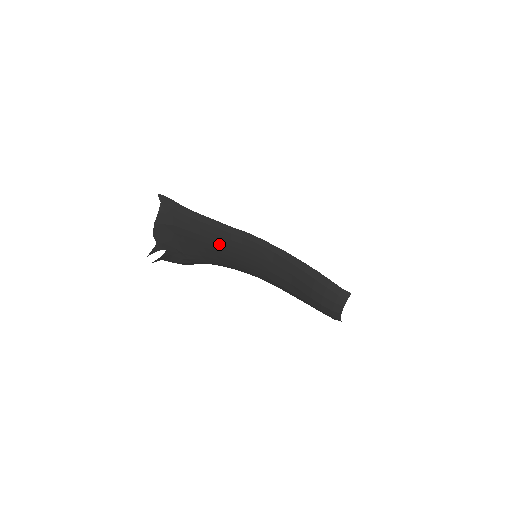
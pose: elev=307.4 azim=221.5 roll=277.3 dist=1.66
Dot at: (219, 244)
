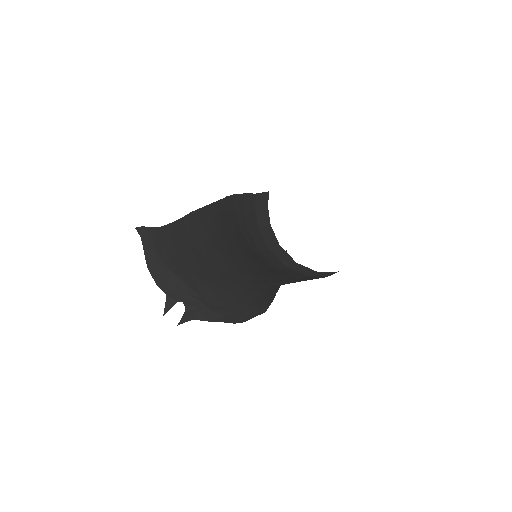
Dot at: (192, 253)
